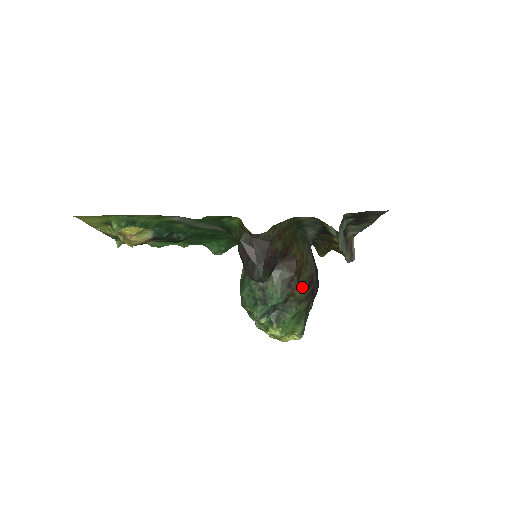
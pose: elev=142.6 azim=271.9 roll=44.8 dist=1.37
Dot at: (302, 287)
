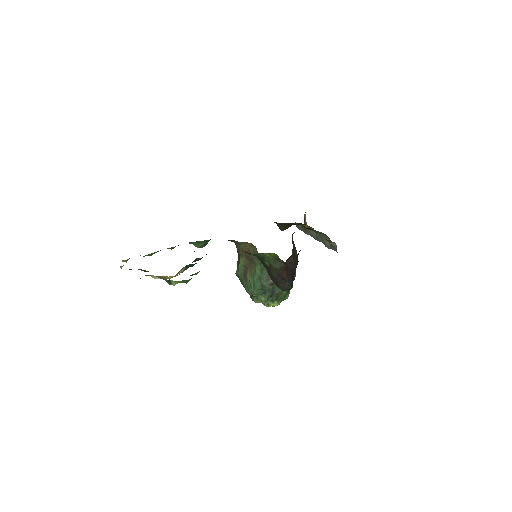
Dot at: (295, 273)
